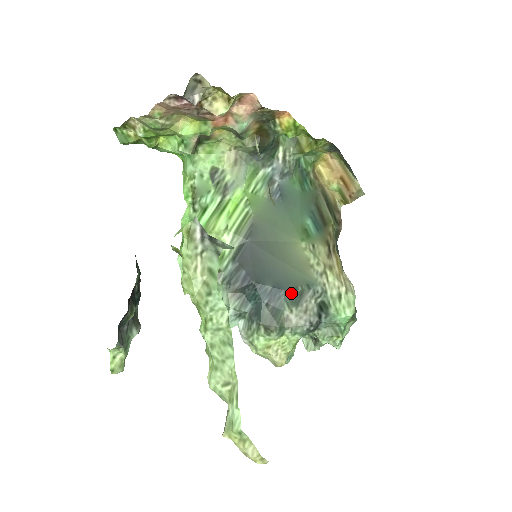
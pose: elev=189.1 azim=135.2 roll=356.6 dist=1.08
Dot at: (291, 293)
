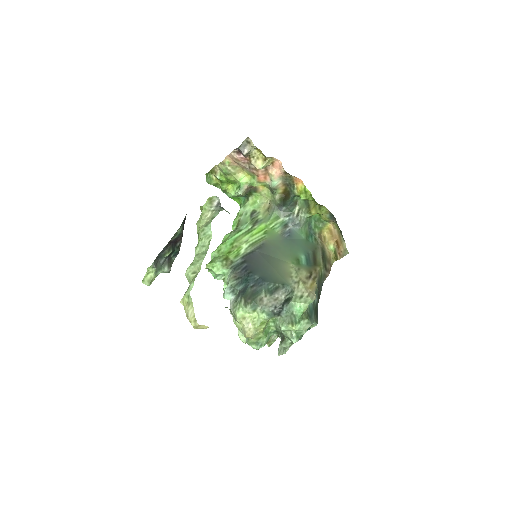
Dot at: (270, 285)
